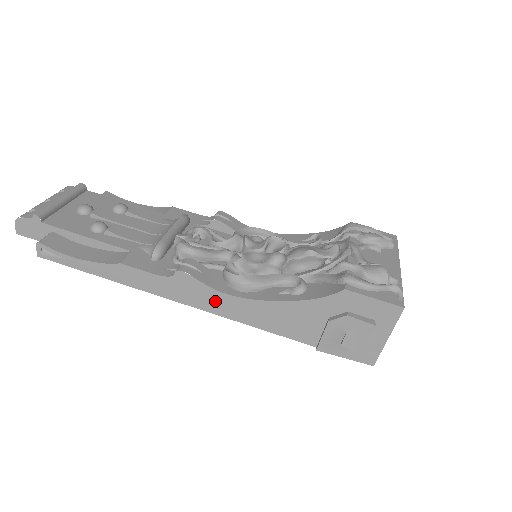
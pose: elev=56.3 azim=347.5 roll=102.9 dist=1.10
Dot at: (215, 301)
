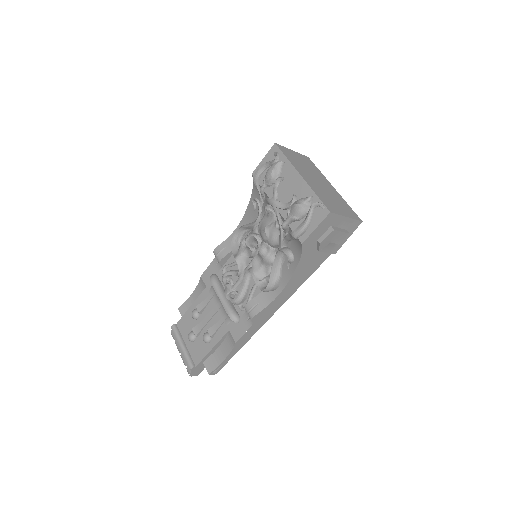
Dot at: (278, 302)
